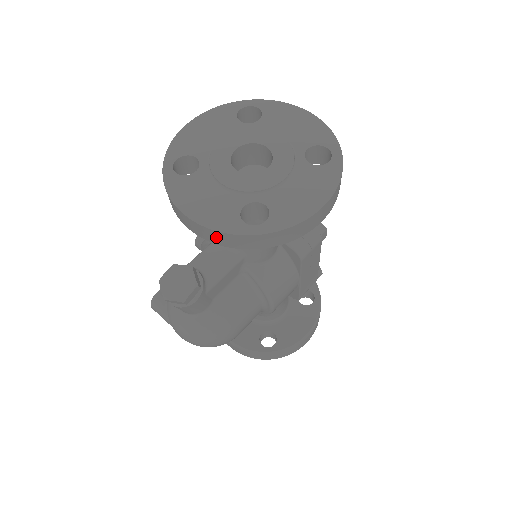
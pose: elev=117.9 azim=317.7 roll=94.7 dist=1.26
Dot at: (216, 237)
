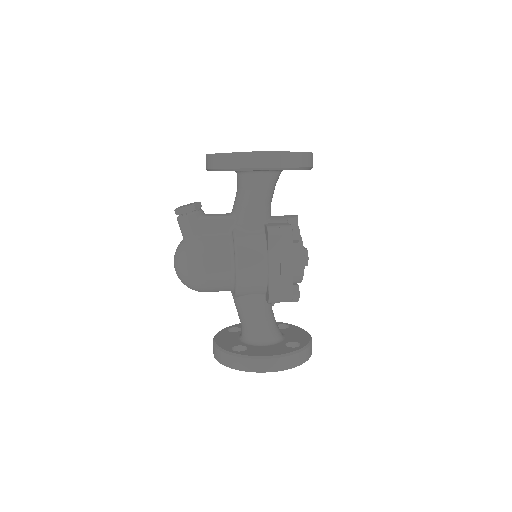
Dot at: (210, 161)
